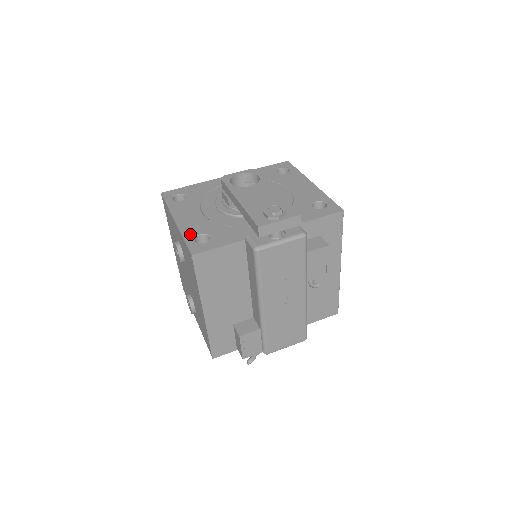
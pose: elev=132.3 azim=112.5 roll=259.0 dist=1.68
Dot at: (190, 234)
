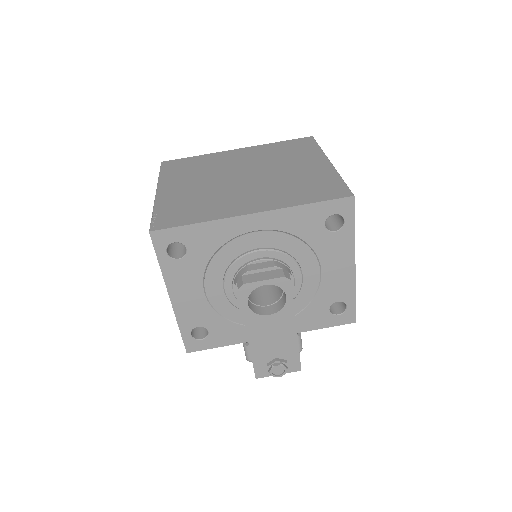
Dot at: (187, 325)
